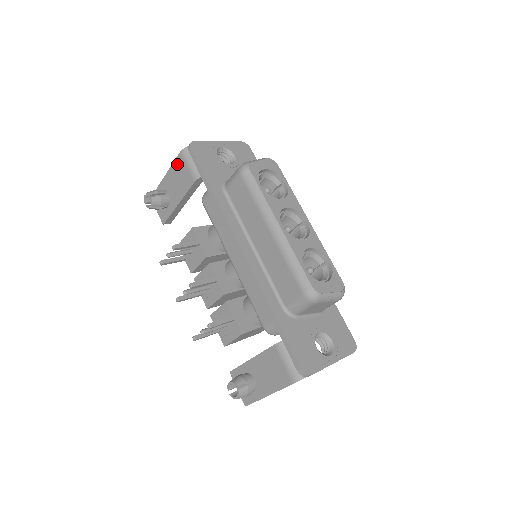
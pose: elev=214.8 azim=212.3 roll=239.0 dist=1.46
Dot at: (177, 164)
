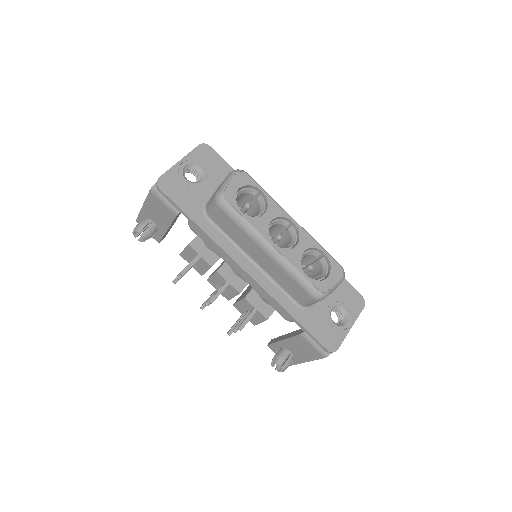
Dot at: (151, 200)
